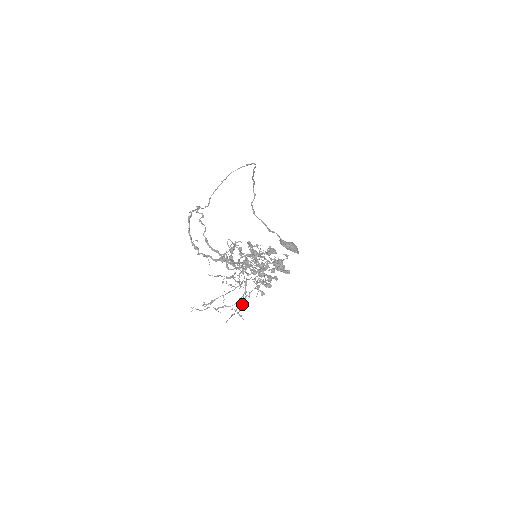
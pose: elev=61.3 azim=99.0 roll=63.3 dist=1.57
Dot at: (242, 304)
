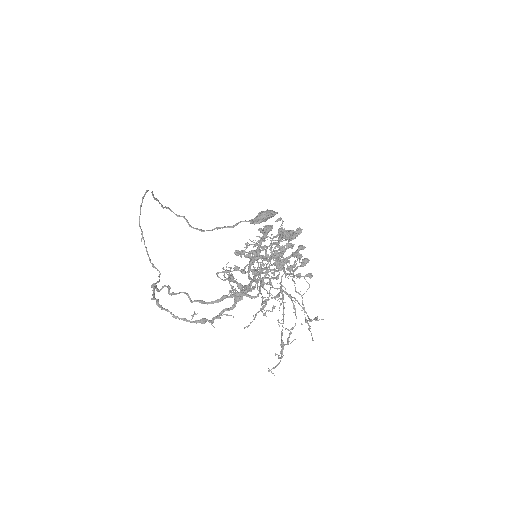
Dot at: (303, 309)
